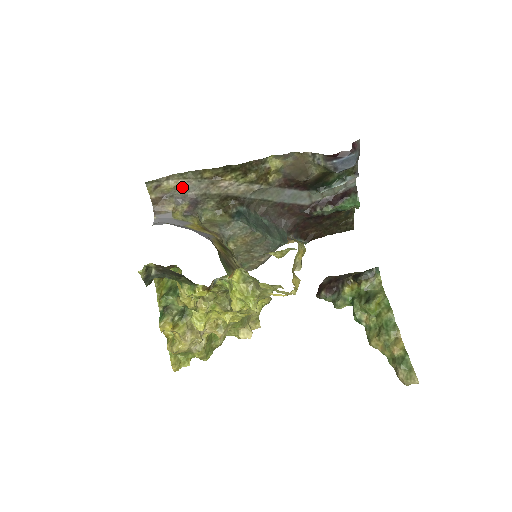
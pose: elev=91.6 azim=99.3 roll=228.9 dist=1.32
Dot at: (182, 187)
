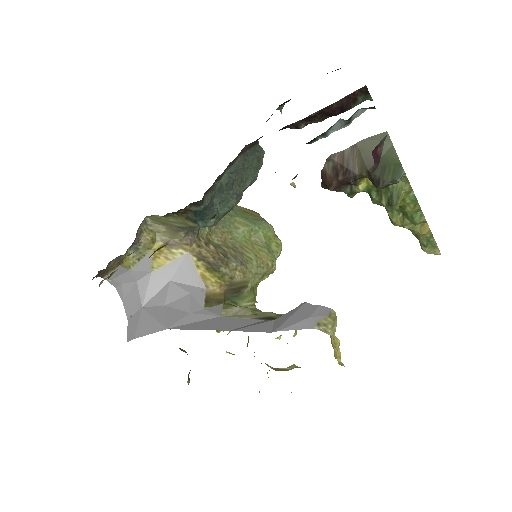
Dot at: occluded
